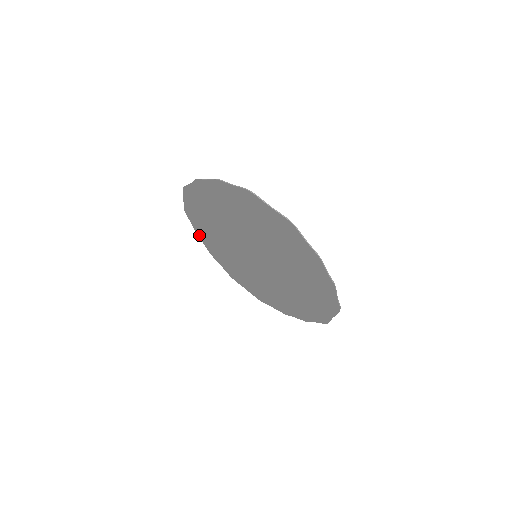
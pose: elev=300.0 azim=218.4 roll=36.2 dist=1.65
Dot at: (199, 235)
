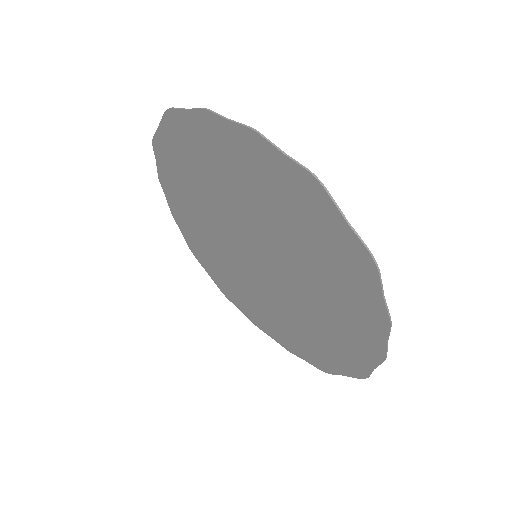
Dot at: (163, 183)
